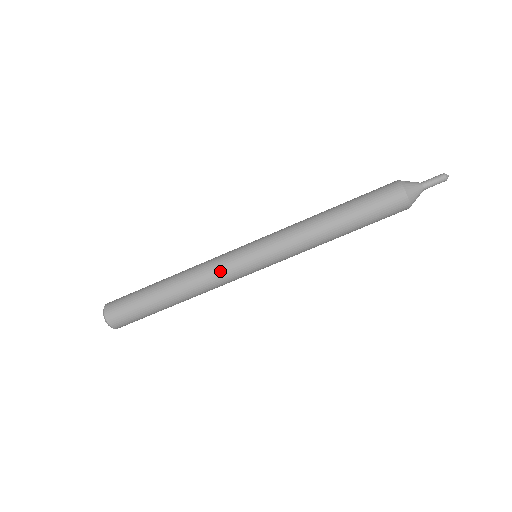
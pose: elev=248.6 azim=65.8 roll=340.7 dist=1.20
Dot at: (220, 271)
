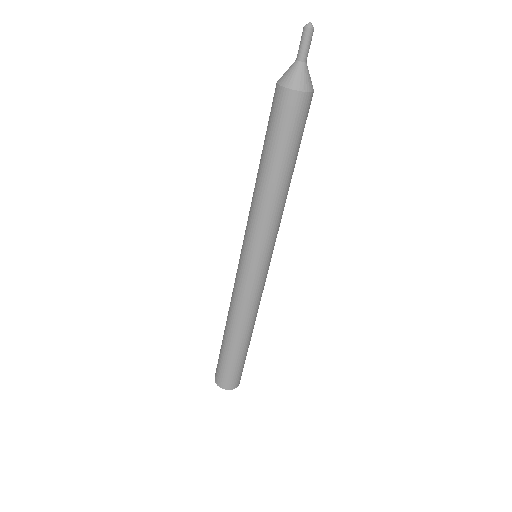
Dot at: (257, 296)
